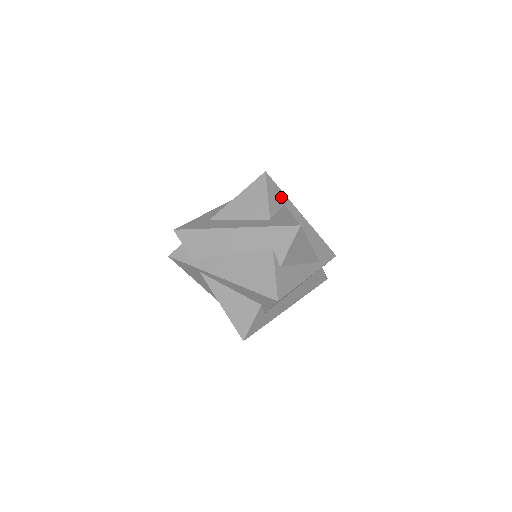
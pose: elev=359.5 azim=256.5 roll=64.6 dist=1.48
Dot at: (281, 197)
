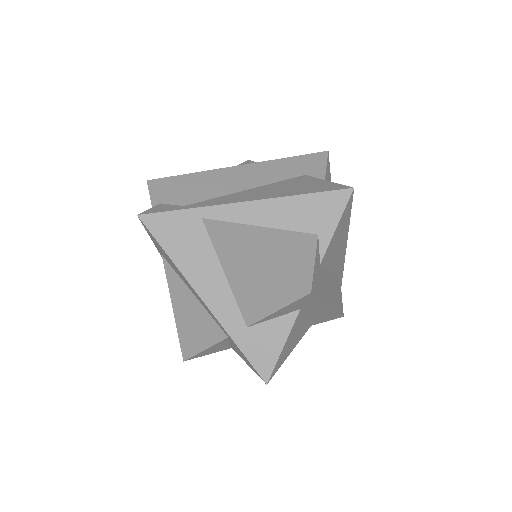
Dot at: occluded
